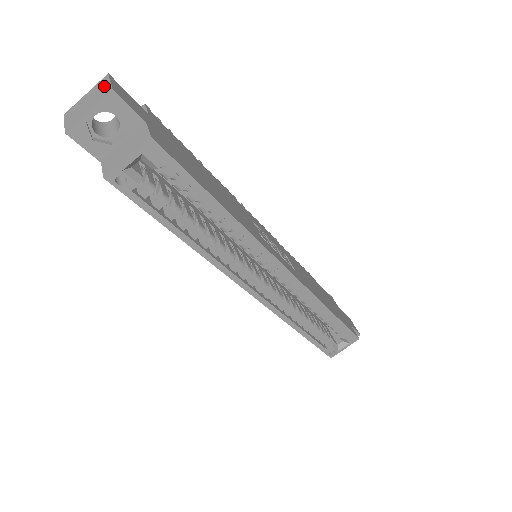
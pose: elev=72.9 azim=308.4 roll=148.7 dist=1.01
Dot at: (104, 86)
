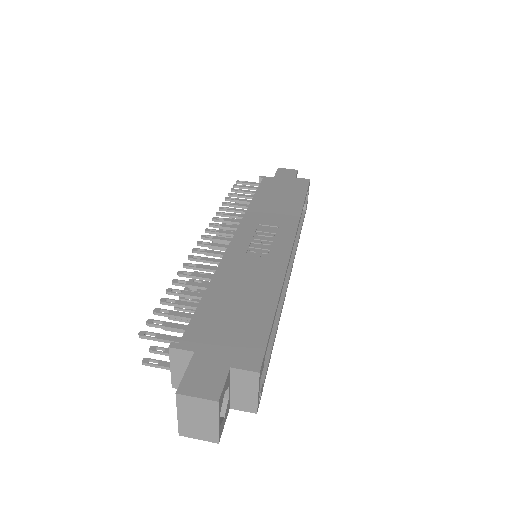
Dot at: (197, 404)
